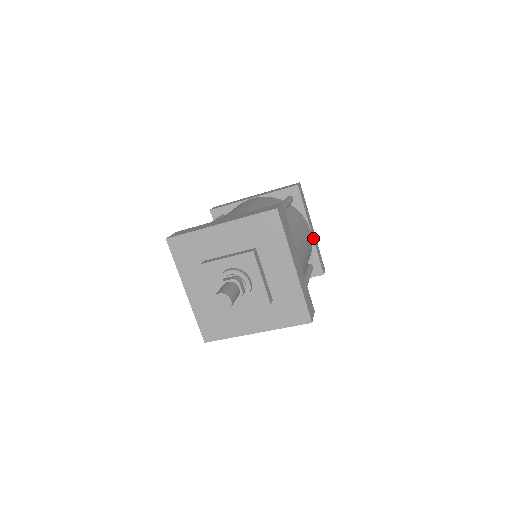
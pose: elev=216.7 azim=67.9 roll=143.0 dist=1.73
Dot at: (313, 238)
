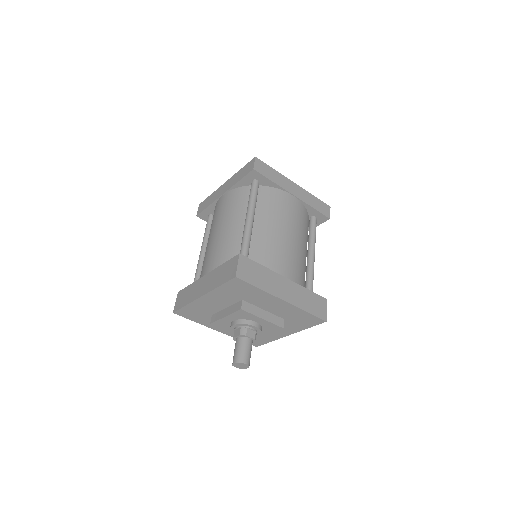
Dot at: (300, 199)
